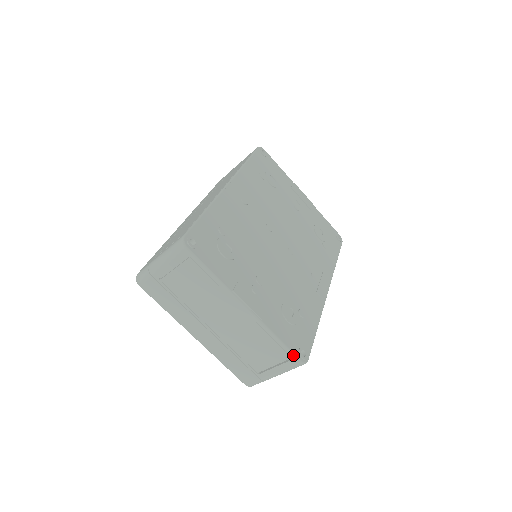
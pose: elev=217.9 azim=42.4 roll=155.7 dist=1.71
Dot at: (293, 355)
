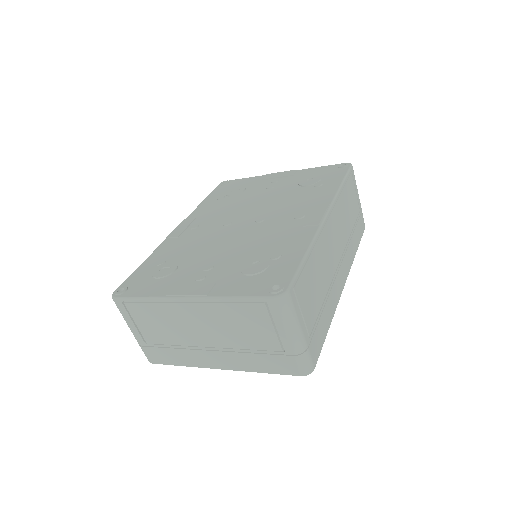
Dot at: (261, 299)
